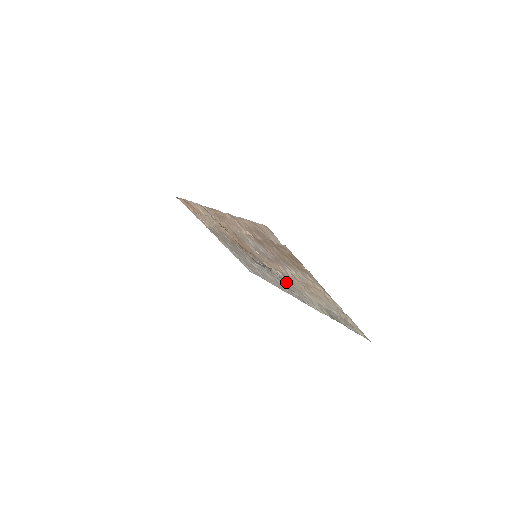
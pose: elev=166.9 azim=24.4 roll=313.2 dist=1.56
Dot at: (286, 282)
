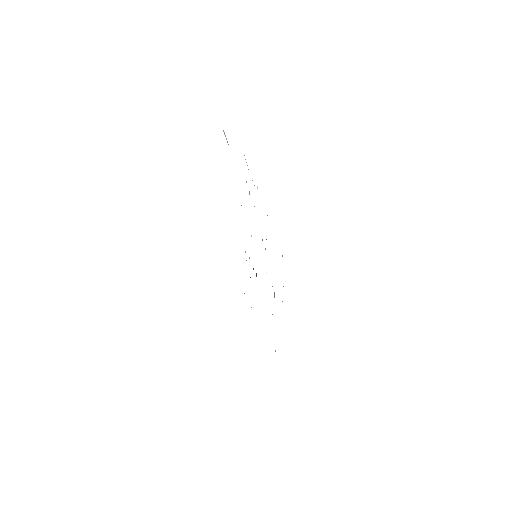
Dot at: occluded
